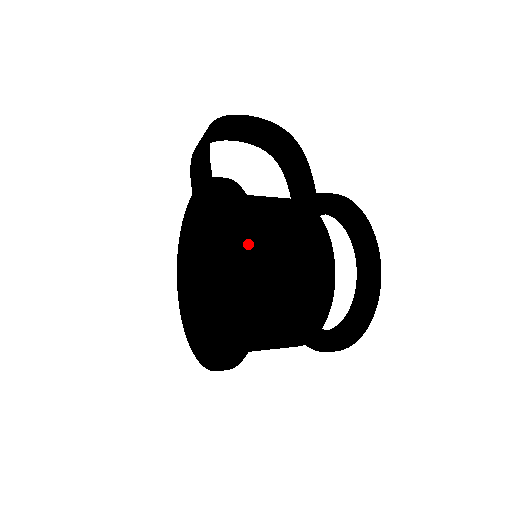
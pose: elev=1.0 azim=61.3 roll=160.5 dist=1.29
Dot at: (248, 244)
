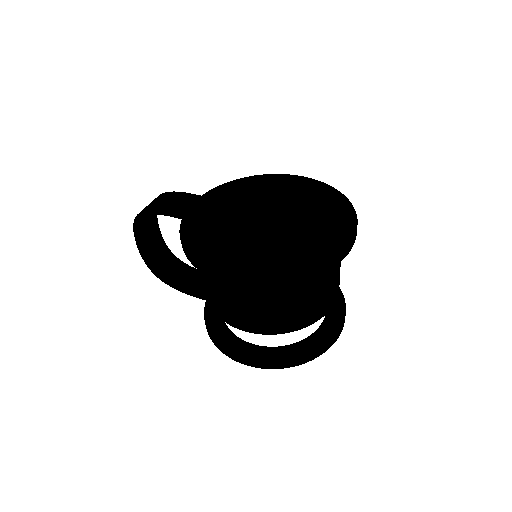
Dot at: (303, 178)
